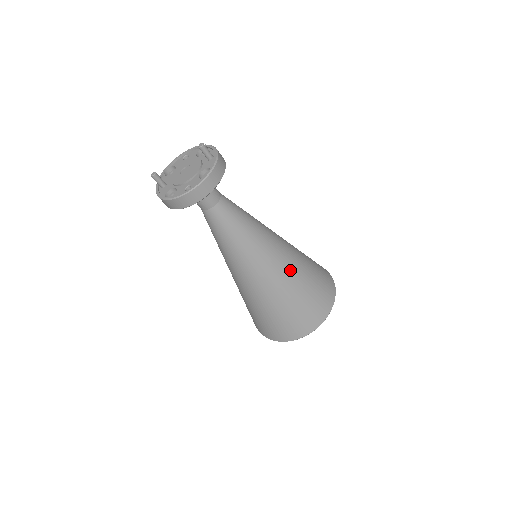
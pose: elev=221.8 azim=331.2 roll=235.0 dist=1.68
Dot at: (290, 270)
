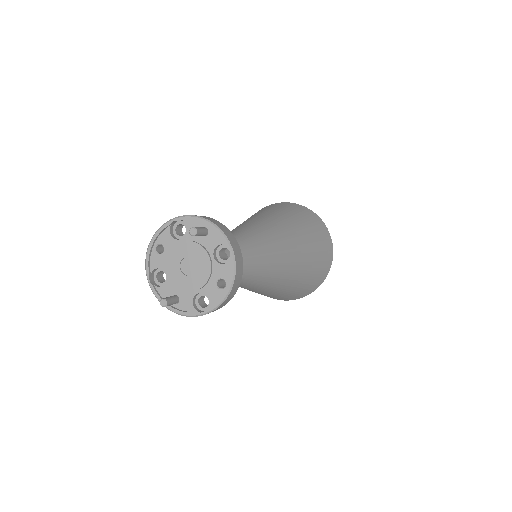
Dot at: (297, 241)
